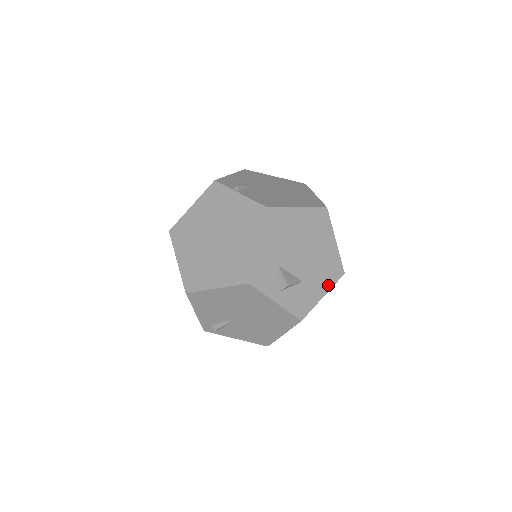
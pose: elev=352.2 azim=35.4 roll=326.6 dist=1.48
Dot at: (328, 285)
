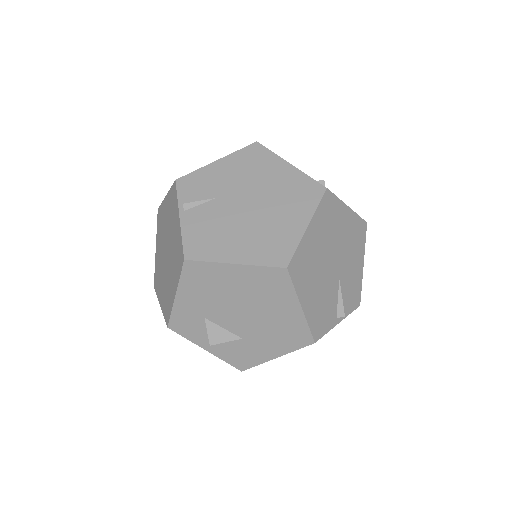
Dot at: (284, 349)
